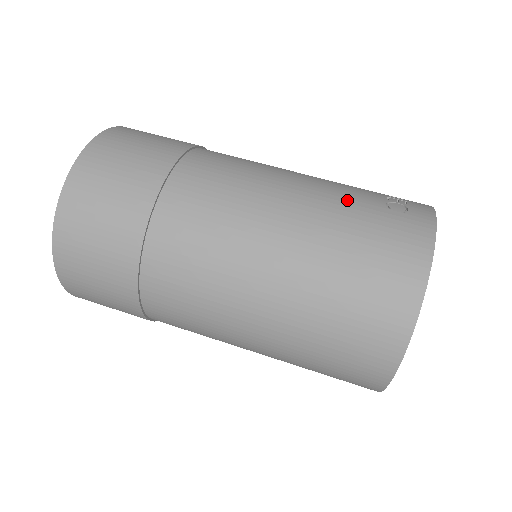
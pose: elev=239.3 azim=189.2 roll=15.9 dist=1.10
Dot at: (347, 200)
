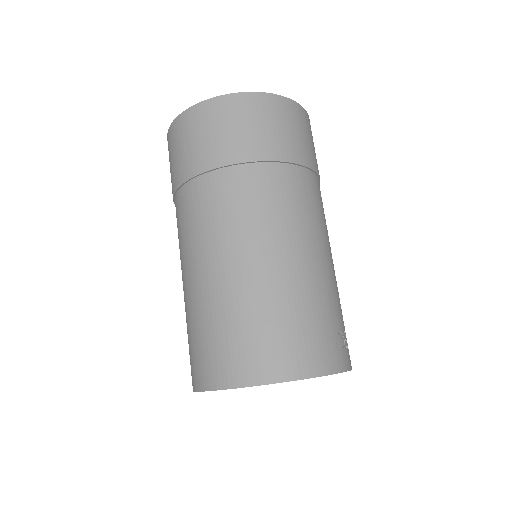
Dot at: (331, 300)
